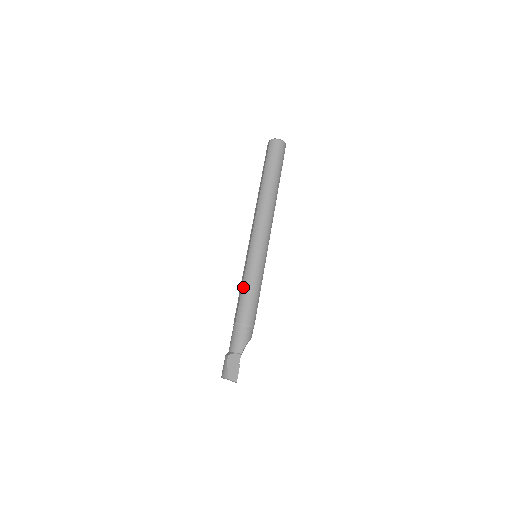
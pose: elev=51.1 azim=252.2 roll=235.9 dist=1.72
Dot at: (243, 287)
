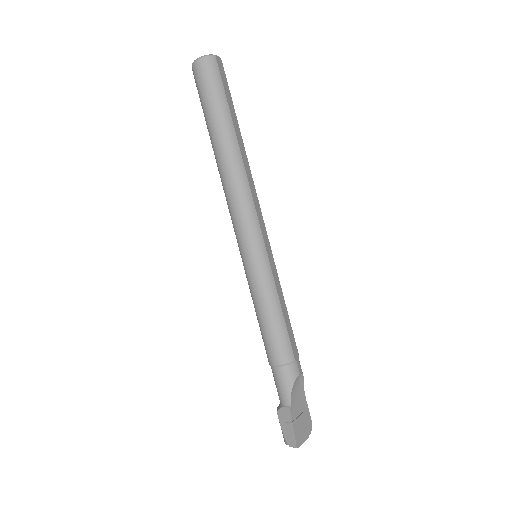
Dot at: occluded
